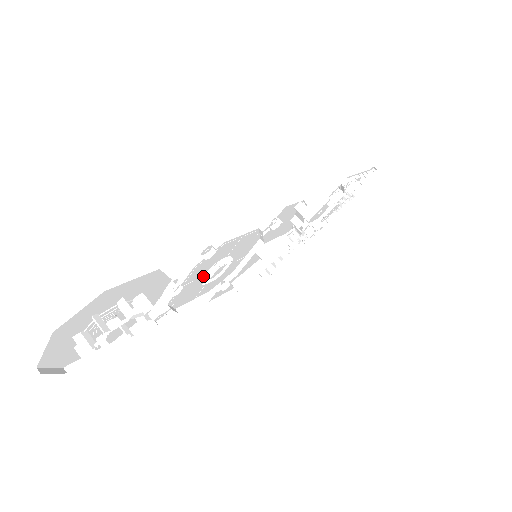
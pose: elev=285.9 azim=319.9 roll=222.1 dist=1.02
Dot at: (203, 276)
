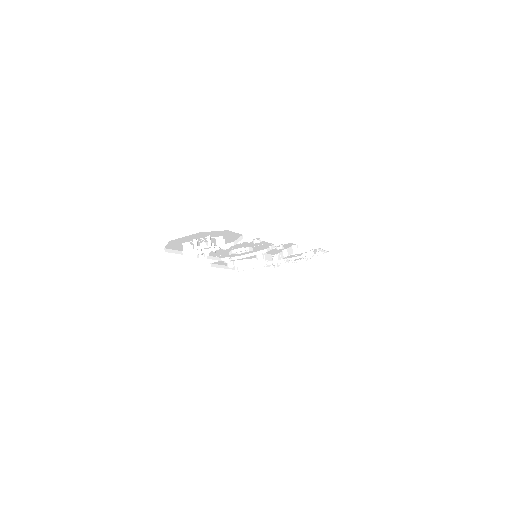
Dot at: (235, 249)
